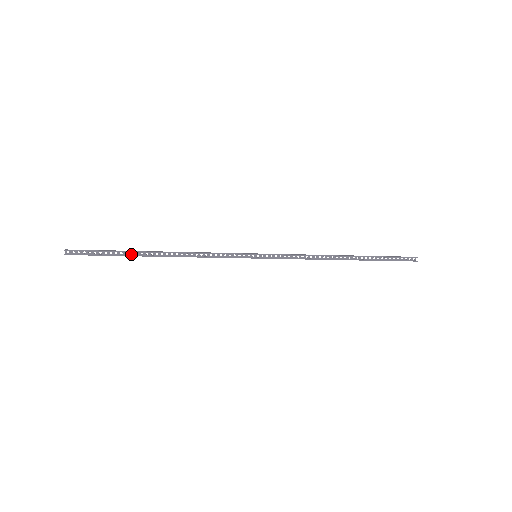
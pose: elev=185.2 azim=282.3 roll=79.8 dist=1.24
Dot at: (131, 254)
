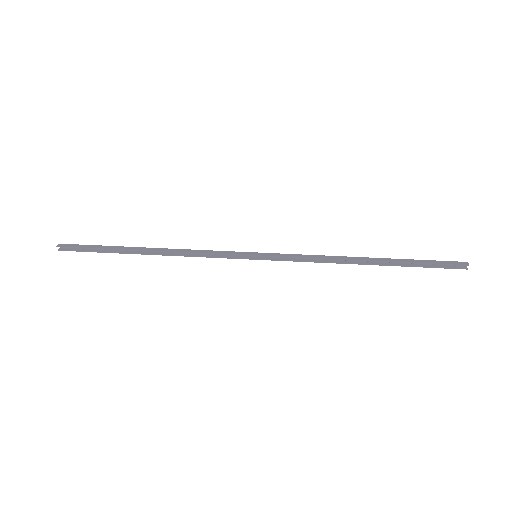
Dot at: (122, 249)
